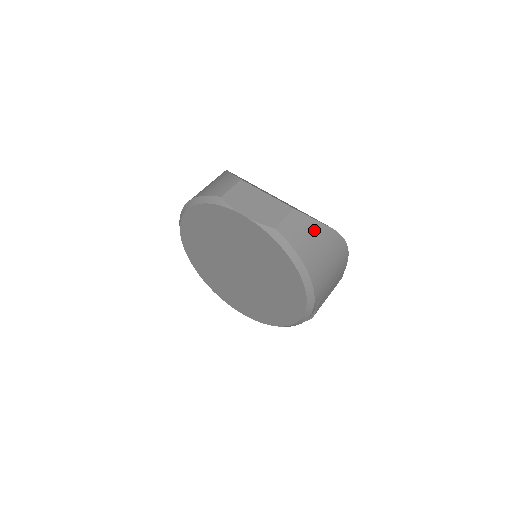
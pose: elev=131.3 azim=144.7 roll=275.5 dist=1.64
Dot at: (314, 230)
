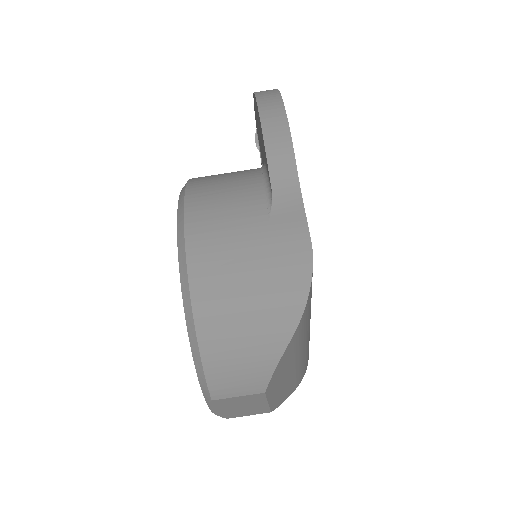
Dot at: occluded
